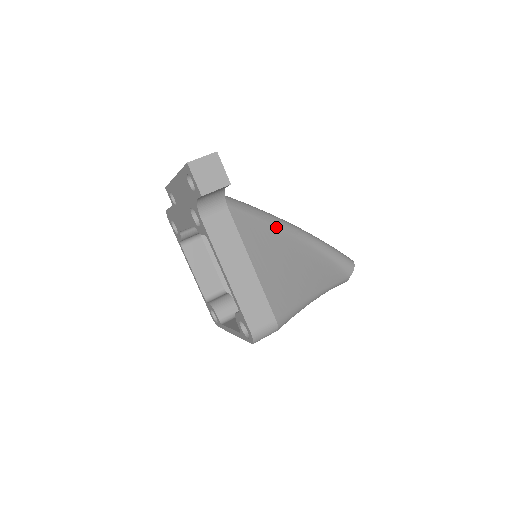
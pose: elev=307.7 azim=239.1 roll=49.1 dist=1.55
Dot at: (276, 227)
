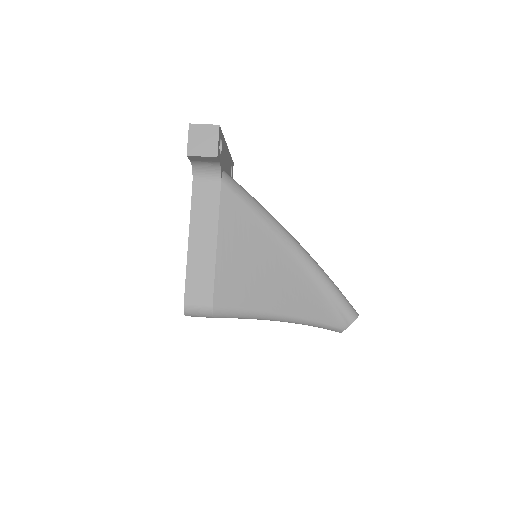
Dot at: (269, 229)
